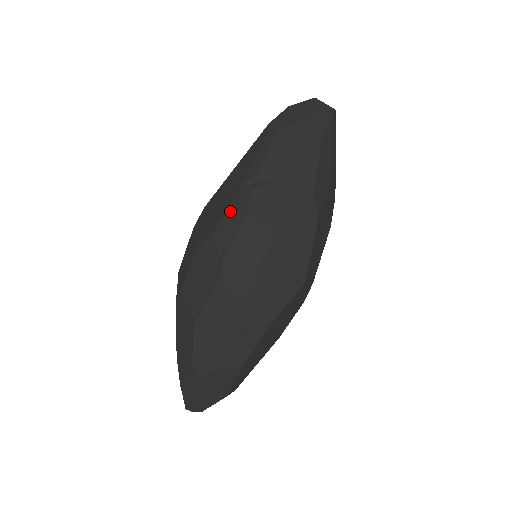
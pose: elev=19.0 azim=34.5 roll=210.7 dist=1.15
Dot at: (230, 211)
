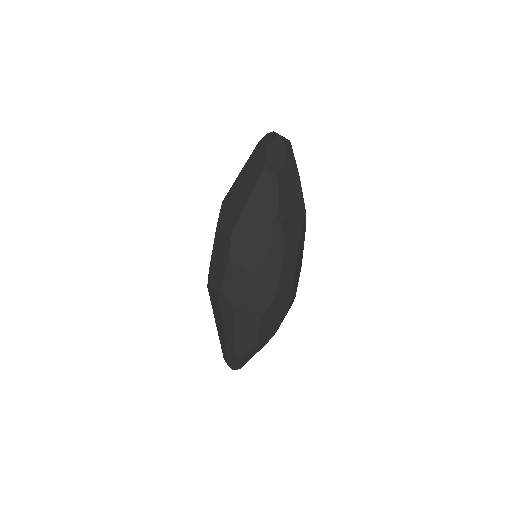
Dot at: (273, 244)
